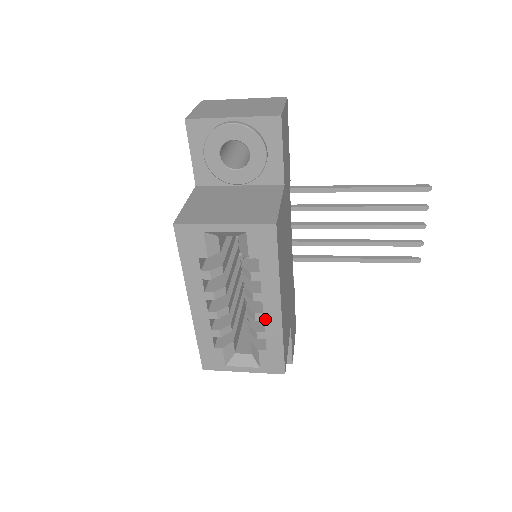
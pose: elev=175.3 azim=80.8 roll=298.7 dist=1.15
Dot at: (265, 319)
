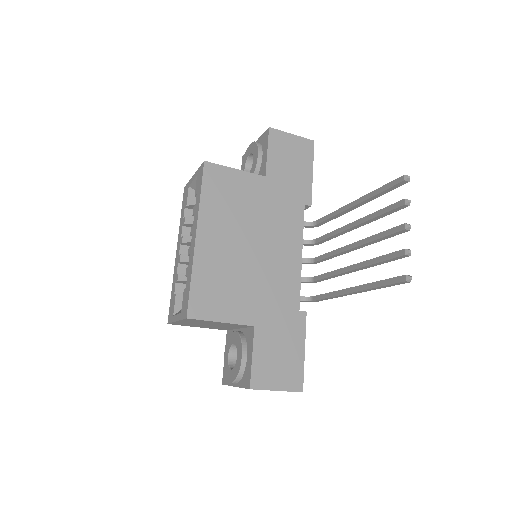
Dot at: (190, 252)
